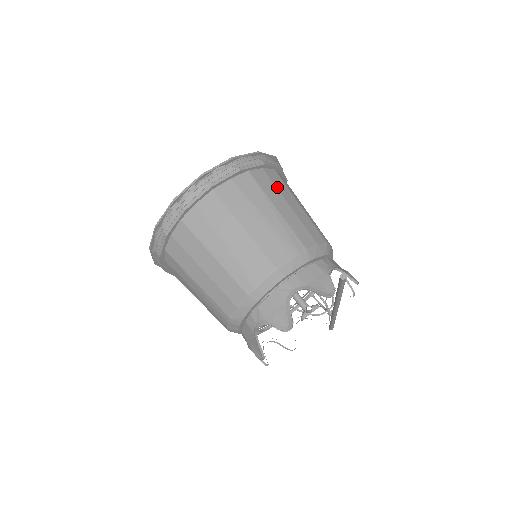
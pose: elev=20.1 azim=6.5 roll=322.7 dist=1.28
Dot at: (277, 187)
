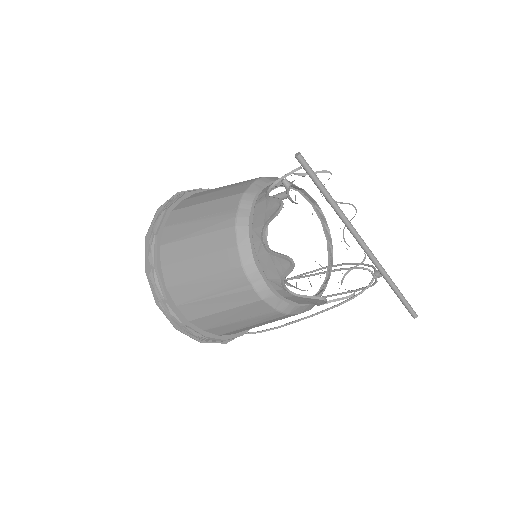
Dot at: occluded
